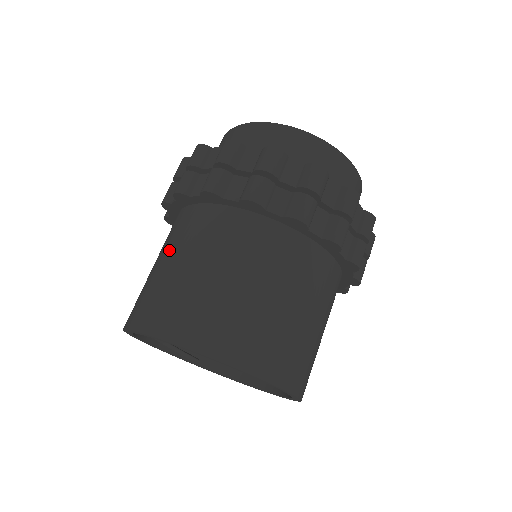
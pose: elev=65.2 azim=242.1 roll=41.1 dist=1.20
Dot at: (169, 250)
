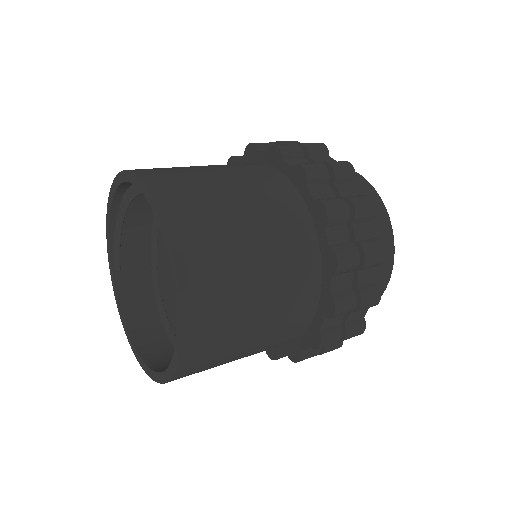
Dot at: (226, 169)
